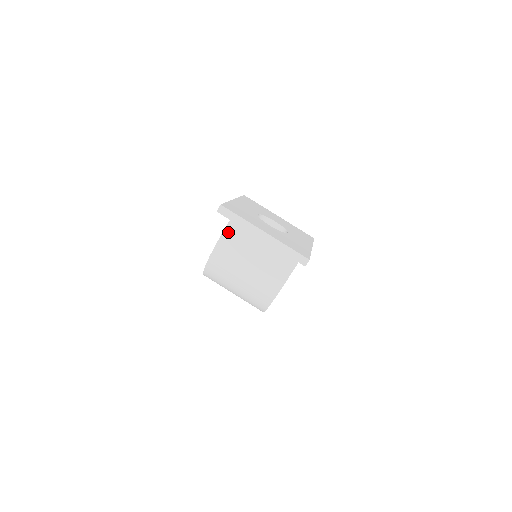
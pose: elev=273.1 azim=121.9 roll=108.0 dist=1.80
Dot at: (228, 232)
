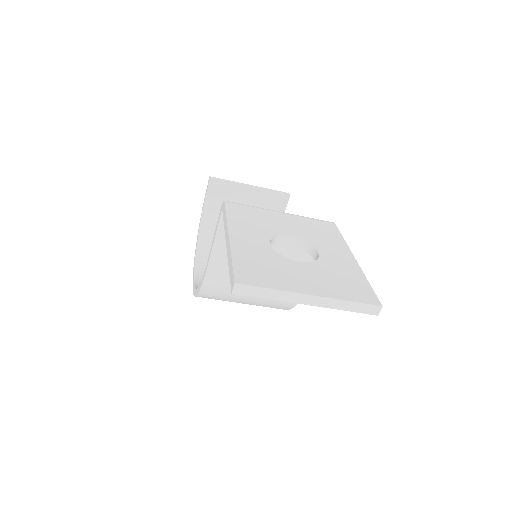
Dot at: (217, 252)
